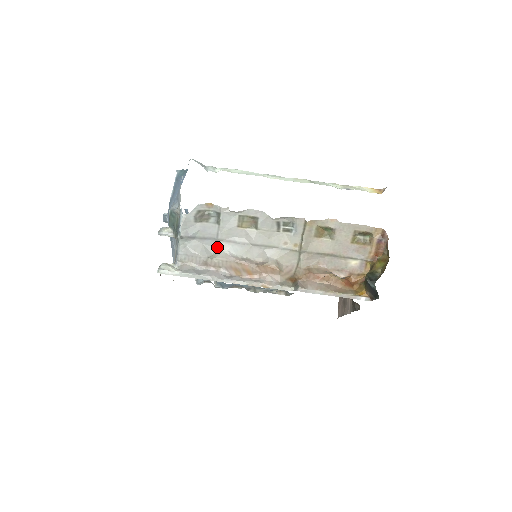
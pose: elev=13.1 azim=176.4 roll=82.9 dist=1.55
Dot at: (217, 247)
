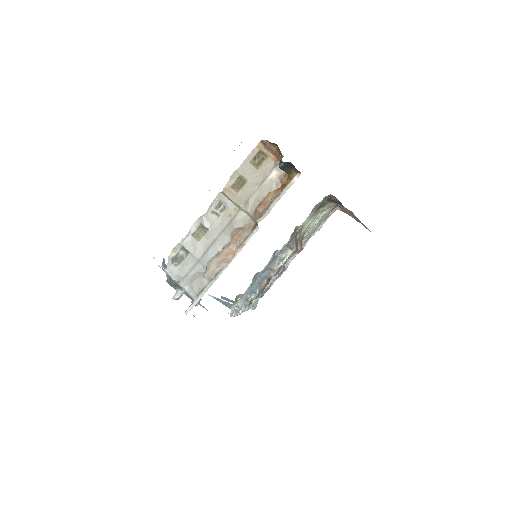
Dot at: (203, 265)
